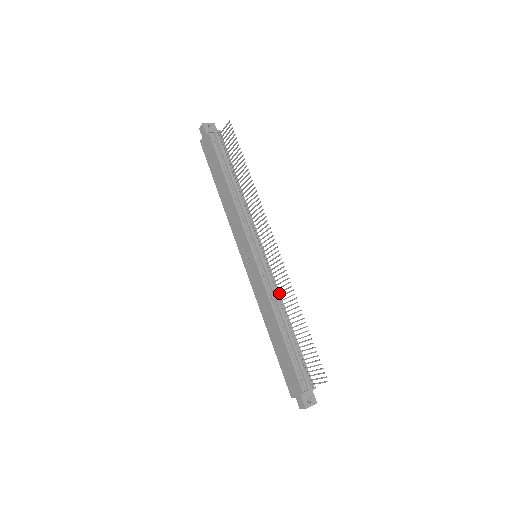
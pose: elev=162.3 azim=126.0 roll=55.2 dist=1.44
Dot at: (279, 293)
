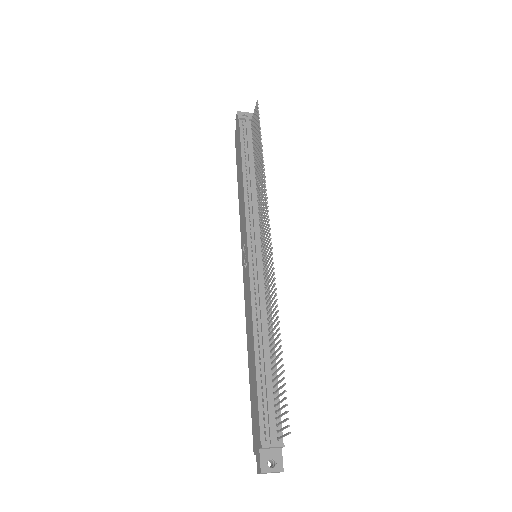
Dot at: occluded
